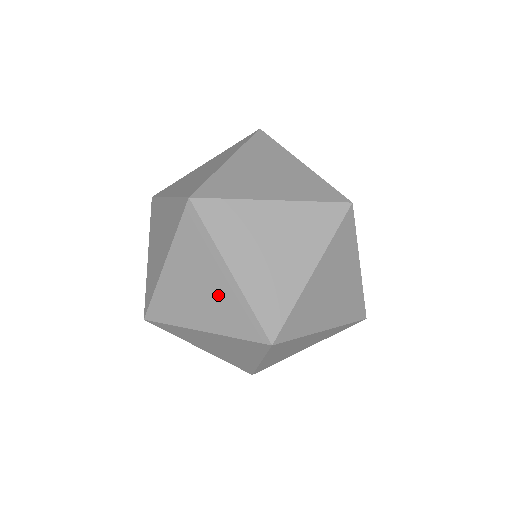
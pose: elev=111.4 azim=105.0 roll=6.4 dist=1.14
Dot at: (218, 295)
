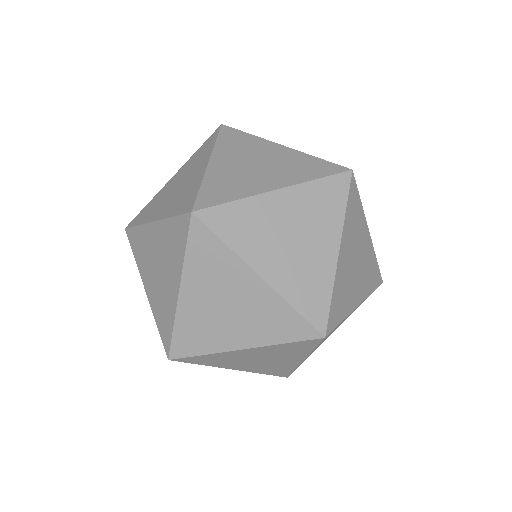
Dot at: (187, 185)
